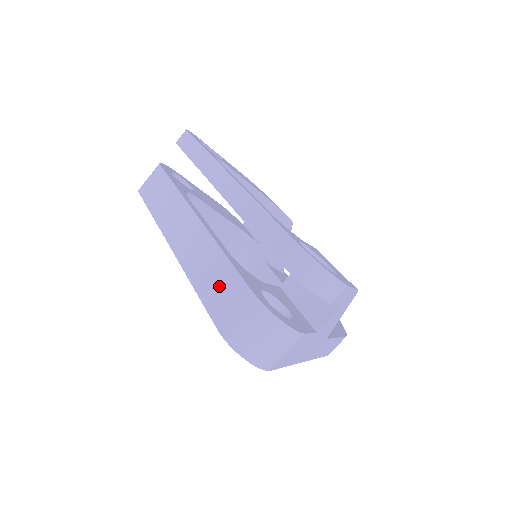
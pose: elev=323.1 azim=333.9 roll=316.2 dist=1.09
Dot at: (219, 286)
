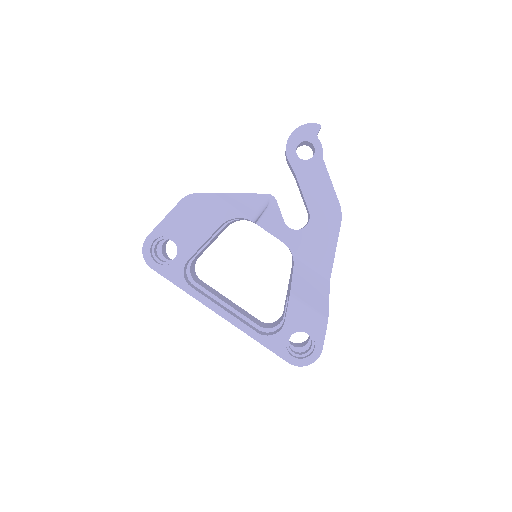
Dot at: occluded
